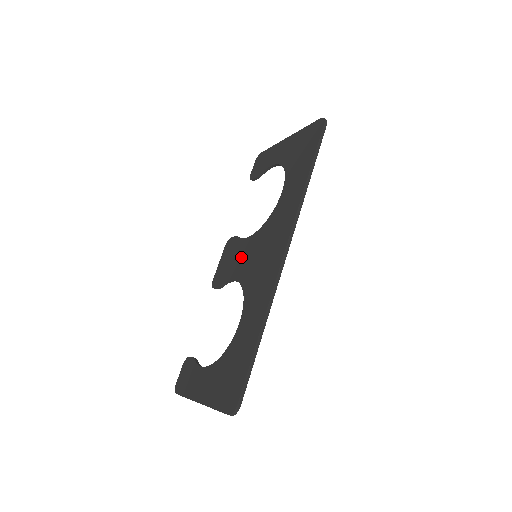
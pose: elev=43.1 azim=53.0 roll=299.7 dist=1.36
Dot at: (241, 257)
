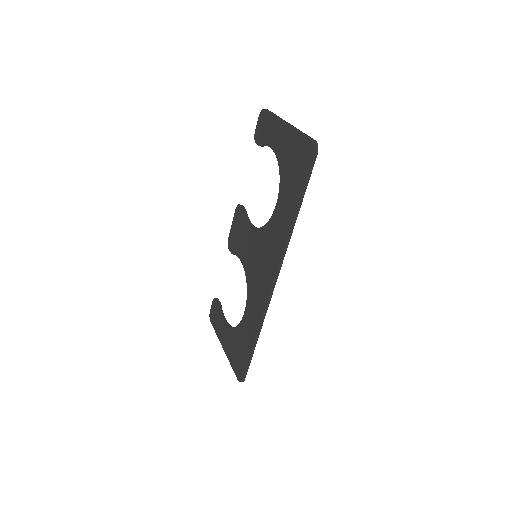
Dot at: (246, 243)
